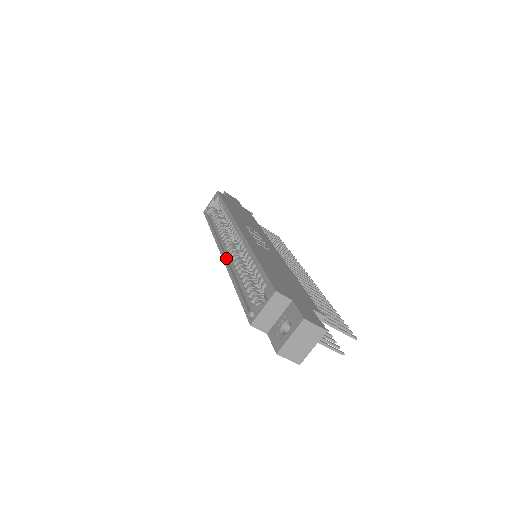
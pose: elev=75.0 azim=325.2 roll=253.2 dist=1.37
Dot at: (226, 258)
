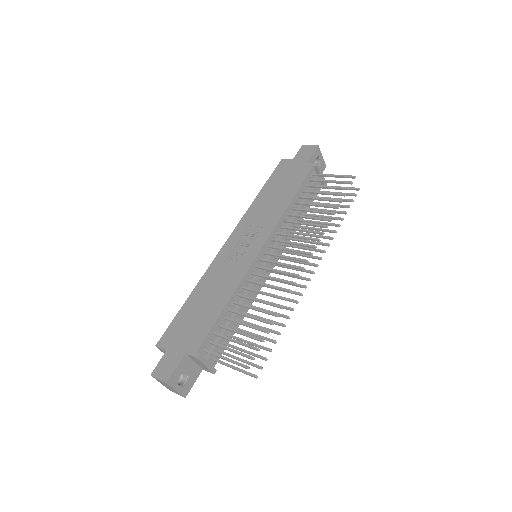
Dot at: occluded
